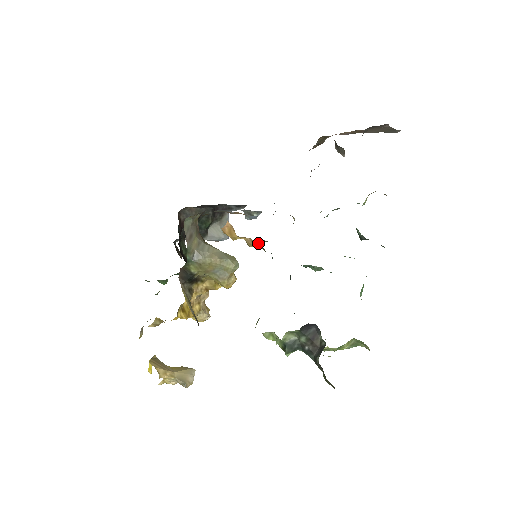
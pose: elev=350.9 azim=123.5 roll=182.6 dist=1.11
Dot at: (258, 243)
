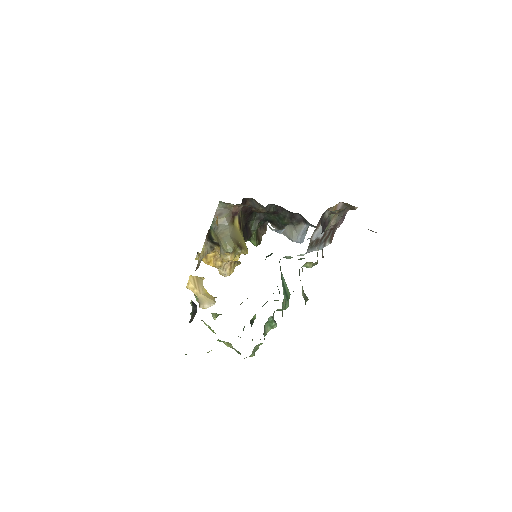
Dot at: occluded
